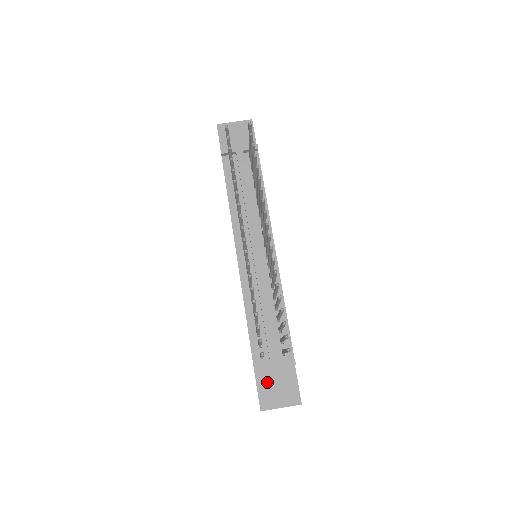
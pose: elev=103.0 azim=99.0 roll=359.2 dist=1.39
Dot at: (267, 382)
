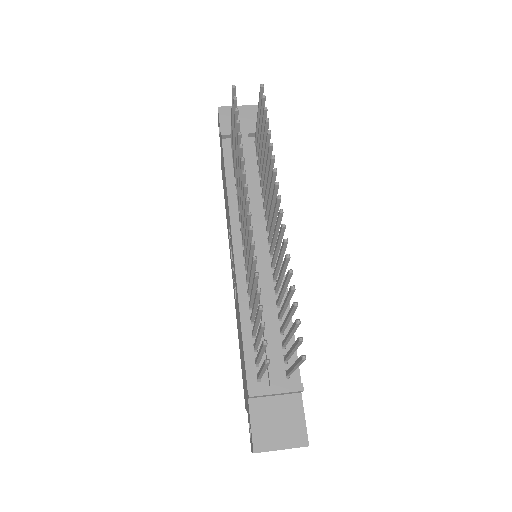
Dot at: (264, 413)
